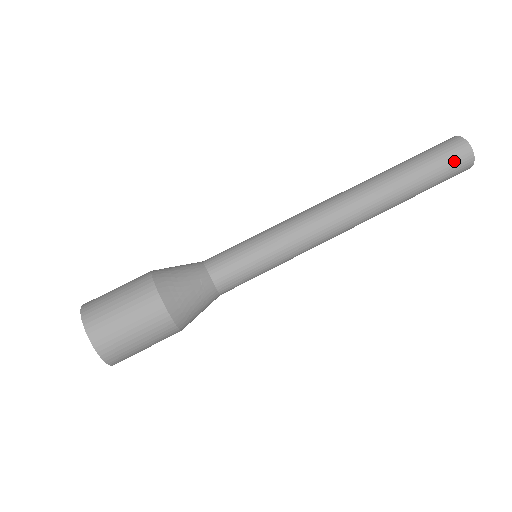
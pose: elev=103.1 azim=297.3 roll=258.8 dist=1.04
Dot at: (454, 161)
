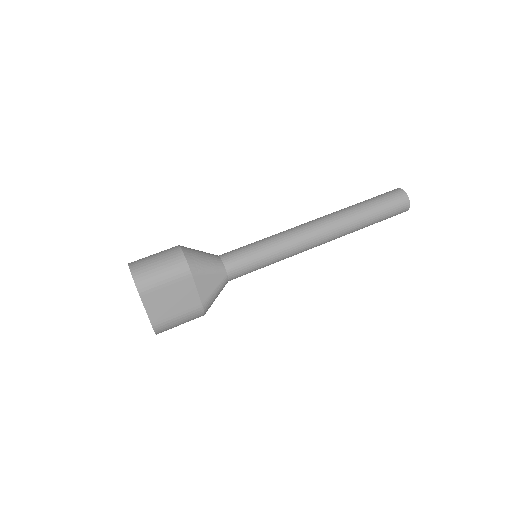
Dot at: (390, 194)
